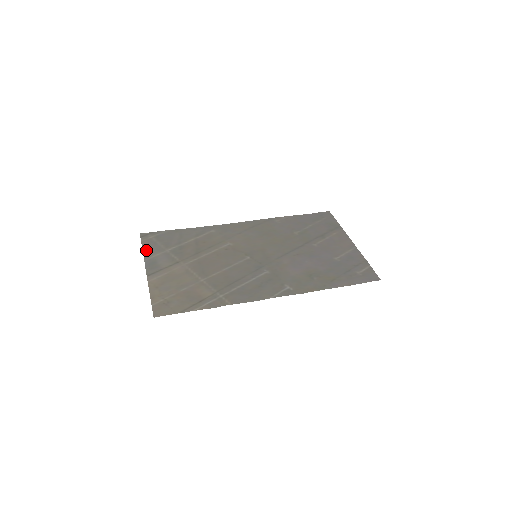
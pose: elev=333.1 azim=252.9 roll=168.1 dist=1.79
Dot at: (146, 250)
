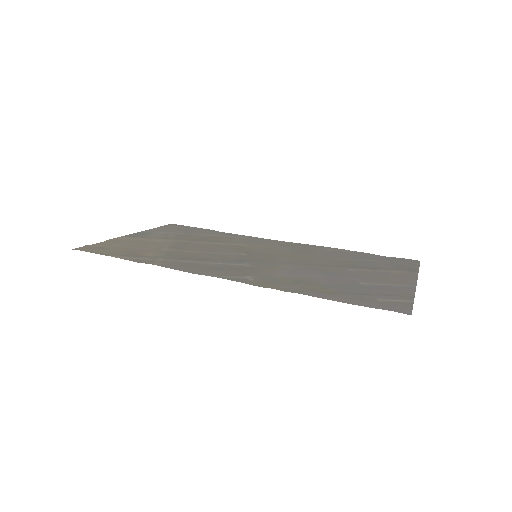
Dot at: (156, 229)
